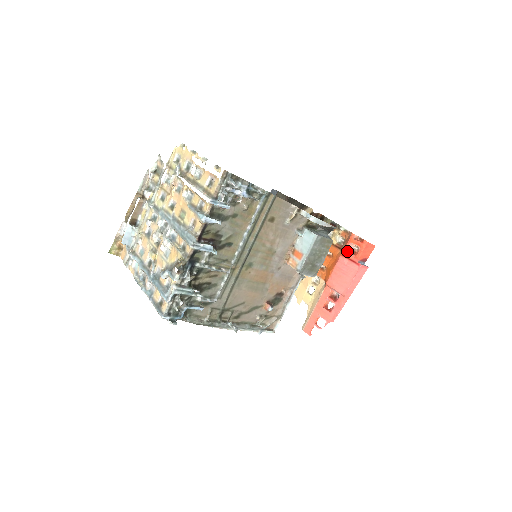
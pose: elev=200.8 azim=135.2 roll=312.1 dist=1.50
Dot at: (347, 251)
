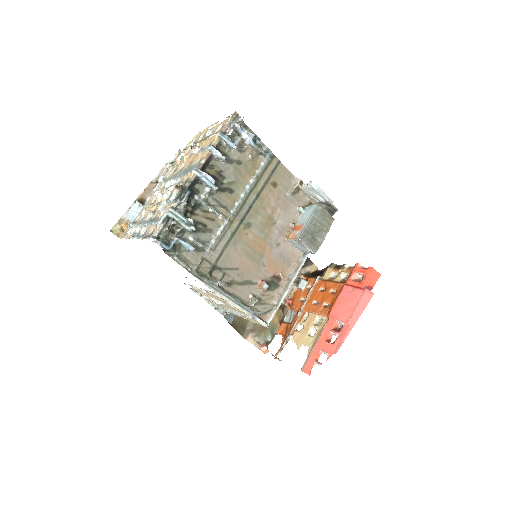
Dot at: (351, 280)
